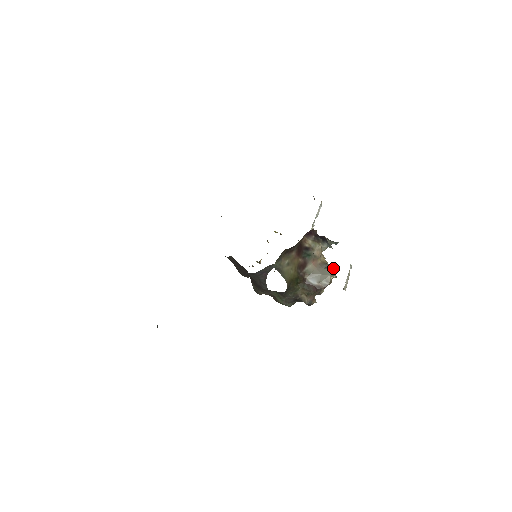
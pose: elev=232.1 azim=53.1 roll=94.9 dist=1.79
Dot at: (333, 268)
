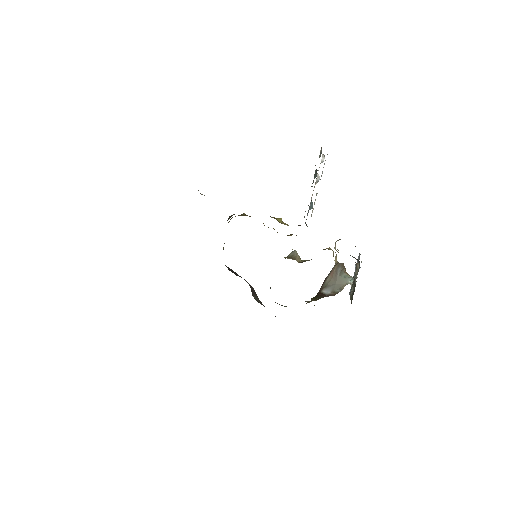
Dot at: (345, 268)
